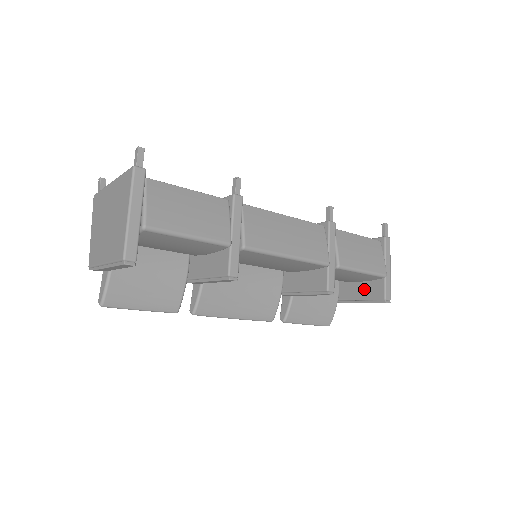
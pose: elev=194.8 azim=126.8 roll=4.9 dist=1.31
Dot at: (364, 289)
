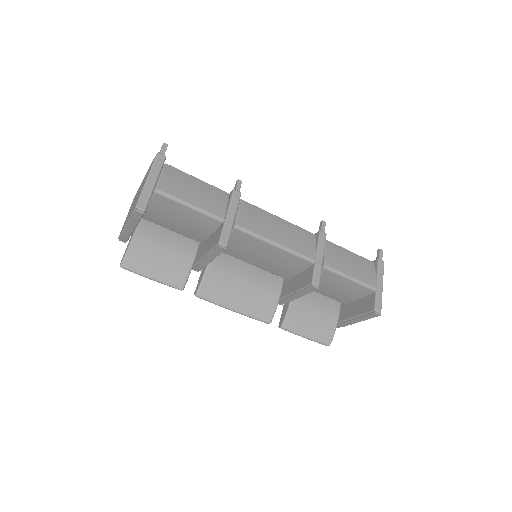
Dot at: (359, 306)
